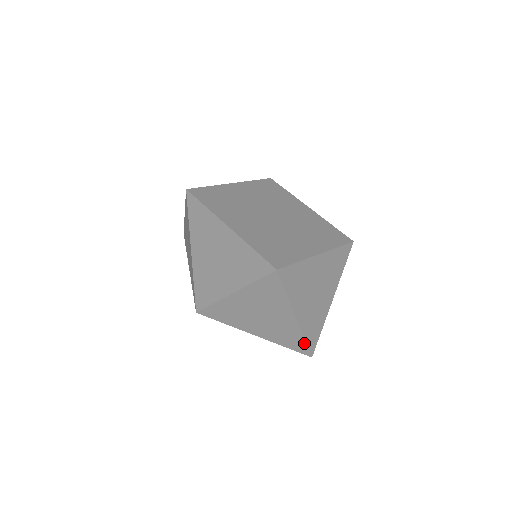
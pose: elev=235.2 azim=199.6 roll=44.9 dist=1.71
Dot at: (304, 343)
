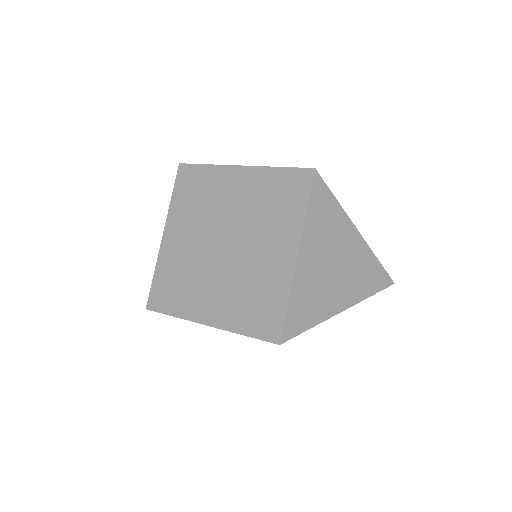
Dot at: (374, 294)
